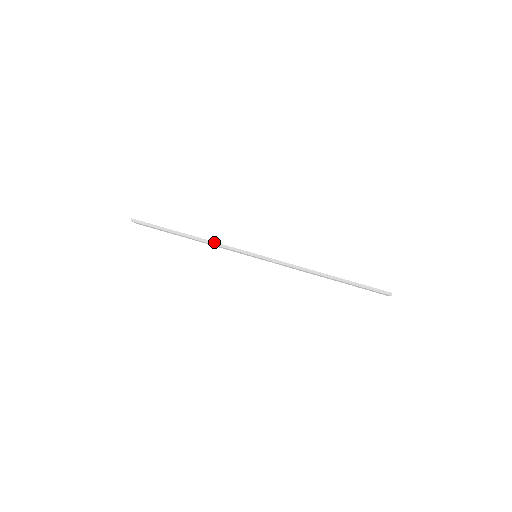
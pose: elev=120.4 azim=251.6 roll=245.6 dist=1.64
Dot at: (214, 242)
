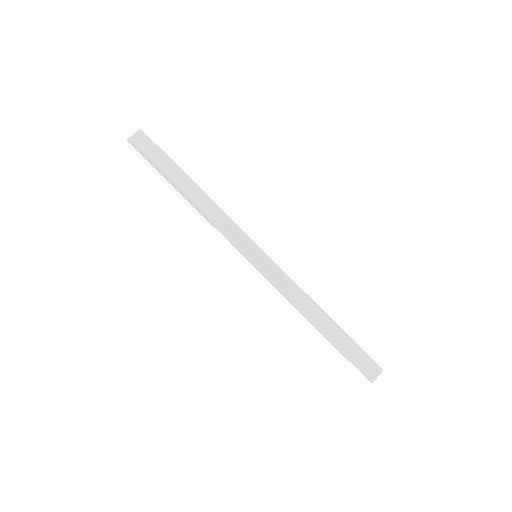
Dot at: (210, 223)
